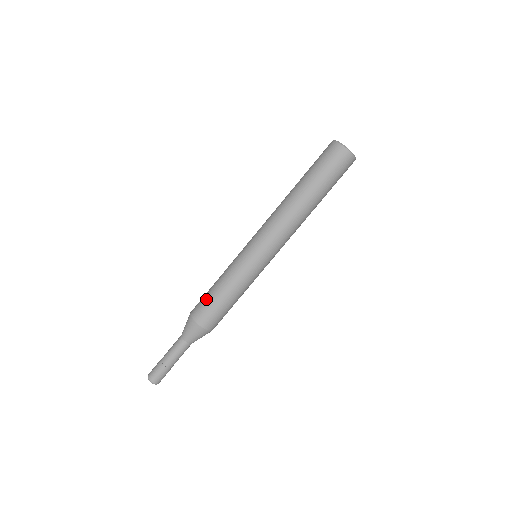
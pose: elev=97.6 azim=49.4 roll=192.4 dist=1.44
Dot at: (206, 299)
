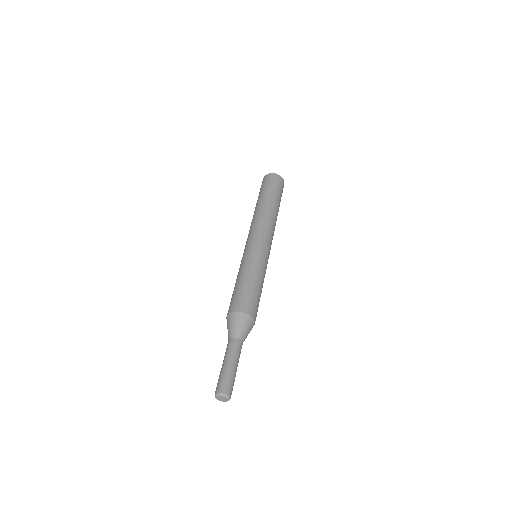
Dot at: (236, 293)
